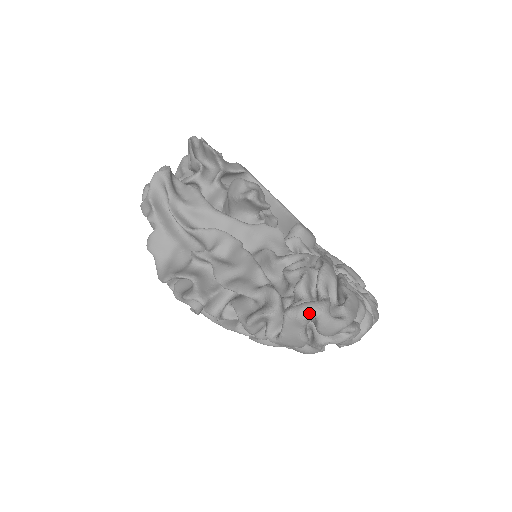
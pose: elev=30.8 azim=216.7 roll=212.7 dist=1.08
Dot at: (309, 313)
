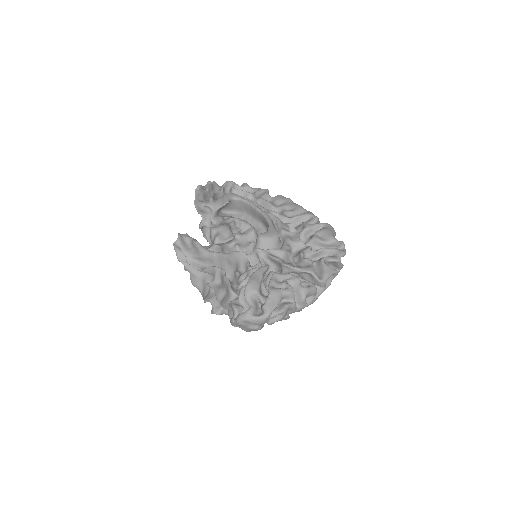
Dot at: (241, 321)
